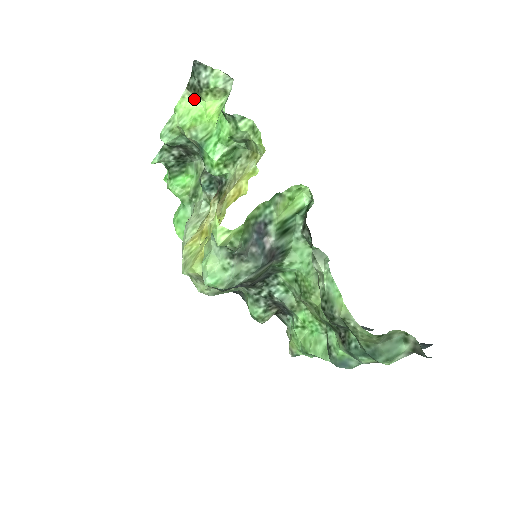
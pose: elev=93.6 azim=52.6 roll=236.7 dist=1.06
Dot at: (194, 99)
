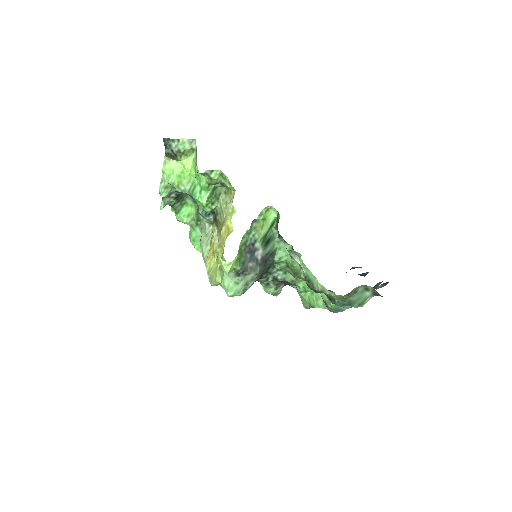
Dot at: (173, 161)
